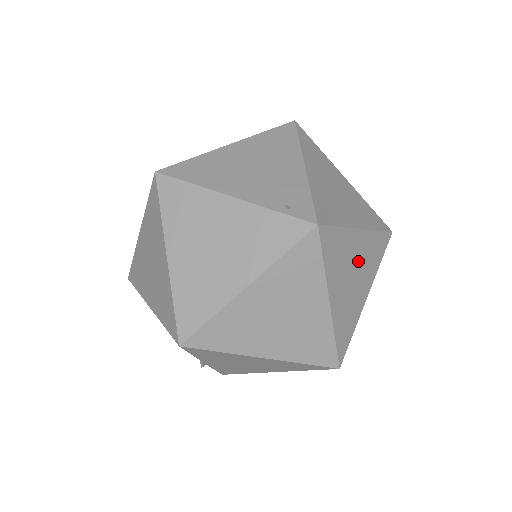
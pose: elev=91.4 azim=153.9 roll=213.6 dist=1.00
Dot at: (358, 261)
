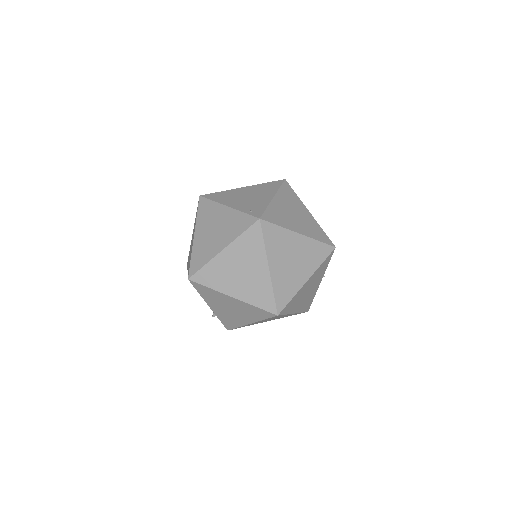
Dot at: (297, 253)
